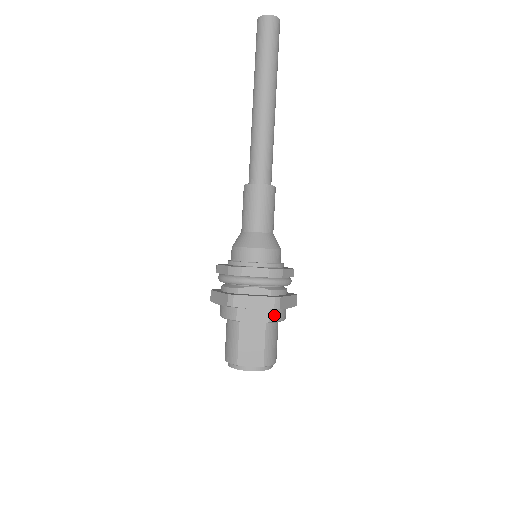
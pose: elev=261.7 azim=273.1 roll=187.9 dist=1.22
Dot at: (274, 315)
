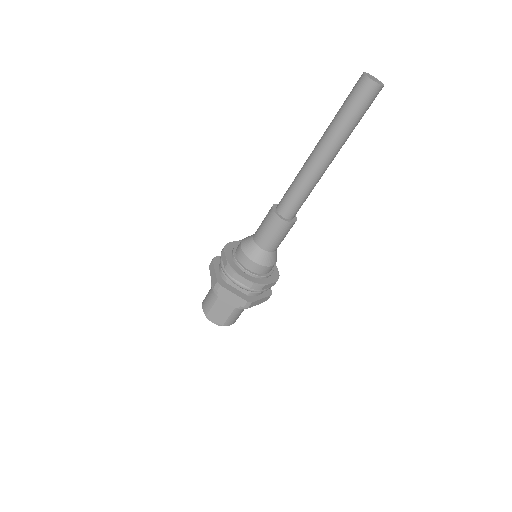
Dot at: occluded
